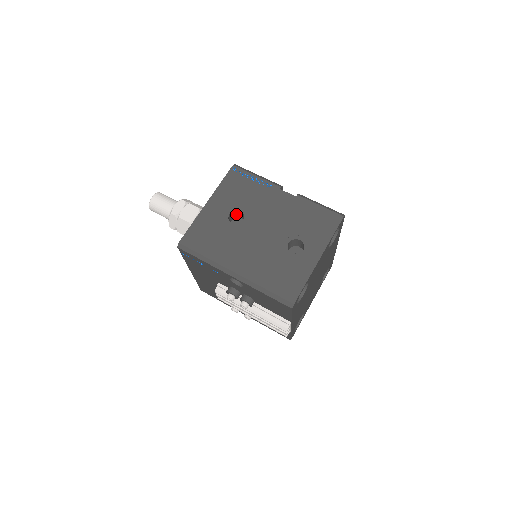
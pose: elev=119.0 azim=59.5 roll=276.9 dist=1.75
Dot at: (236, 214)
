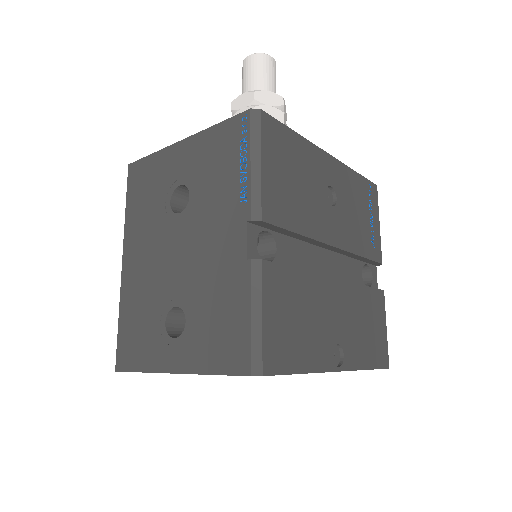
Dot at: occluded
